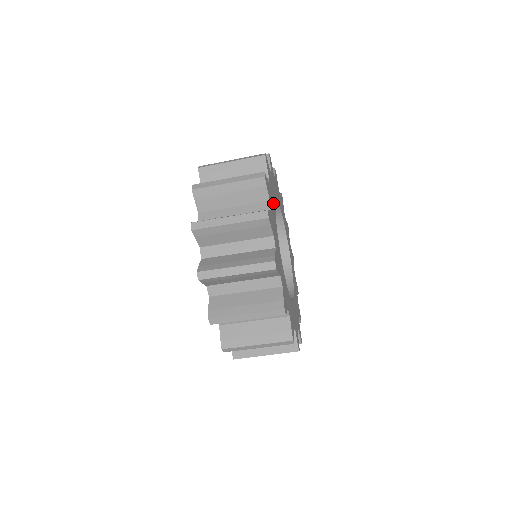
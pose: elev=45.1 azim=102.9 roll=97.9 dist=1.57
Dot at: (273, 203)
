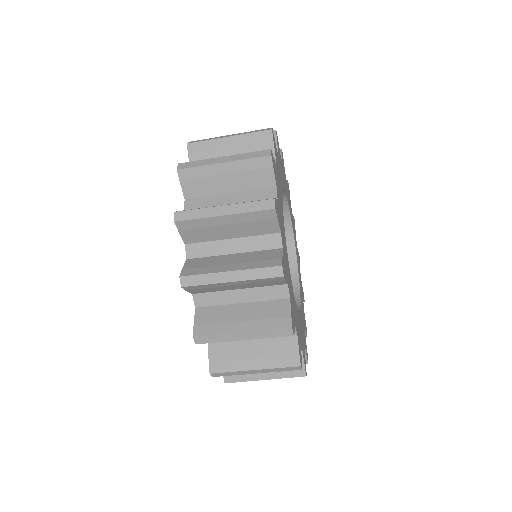
Dot at: (280, 178)
